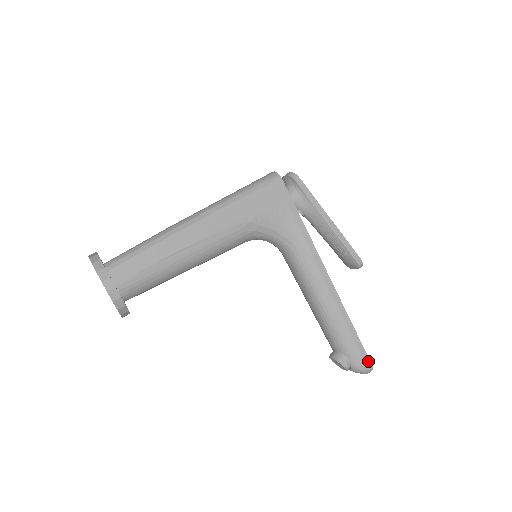
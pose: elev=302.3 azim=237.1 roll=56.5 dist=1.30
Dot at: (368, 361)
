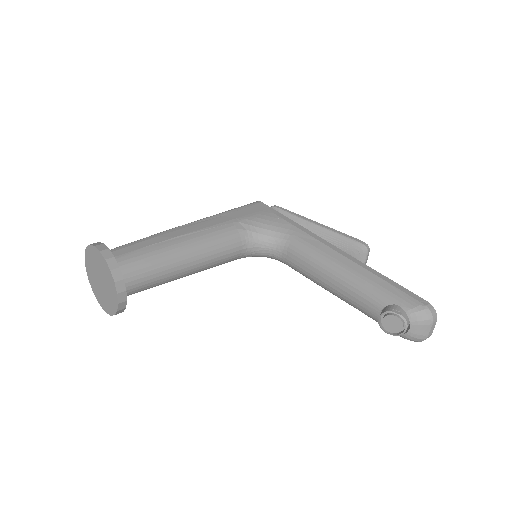
Dot at: (422, 300)
